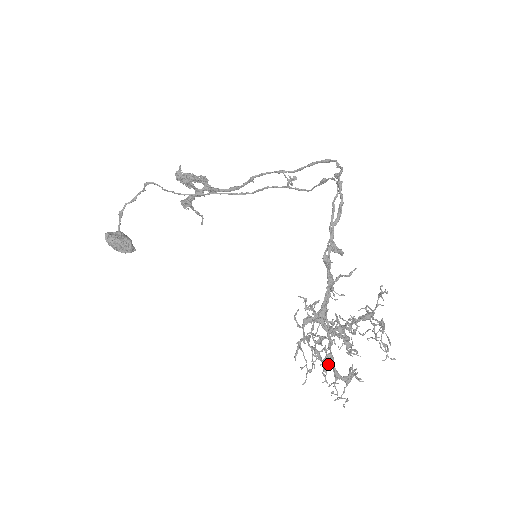
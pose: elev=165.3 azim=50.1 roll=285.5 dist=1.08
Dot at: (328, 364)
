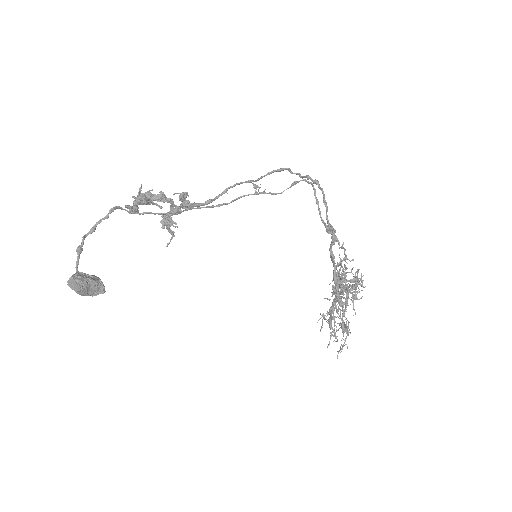
Dot at: occluded
